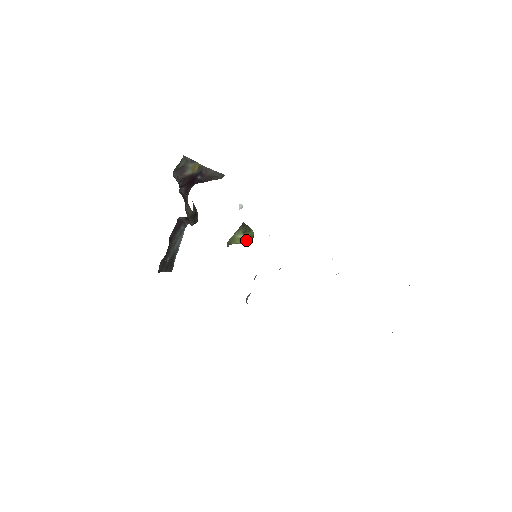
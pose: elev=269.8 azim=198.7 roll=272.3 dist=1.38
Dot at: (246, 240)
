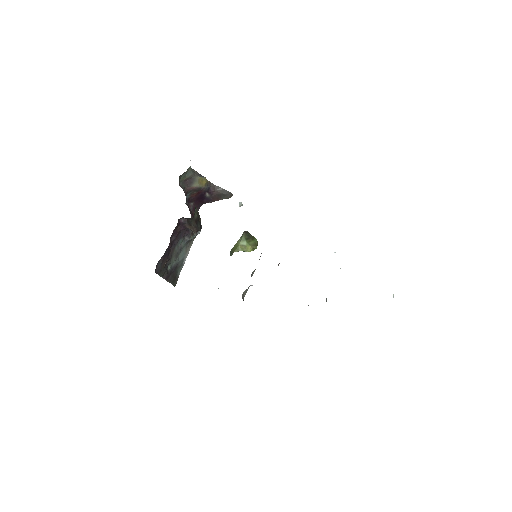
Dot at: (249, 248)
